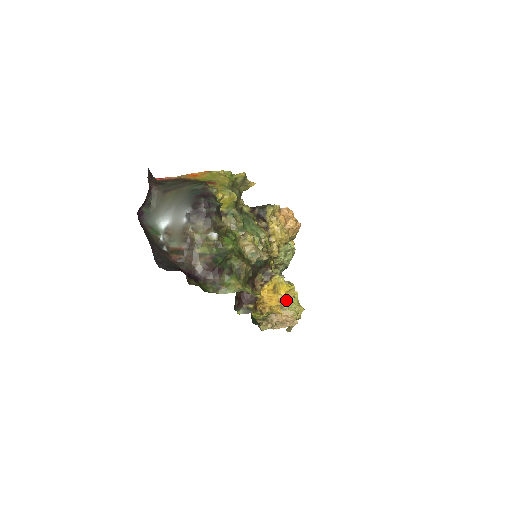
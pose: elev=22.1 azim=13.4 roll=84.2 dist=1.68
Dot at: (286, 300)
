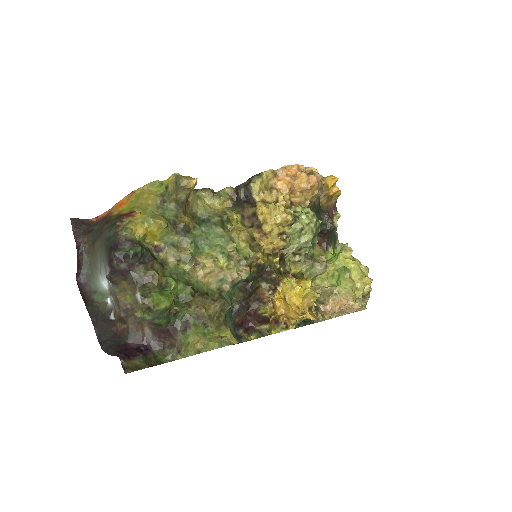
Dot at: (338, 278)
